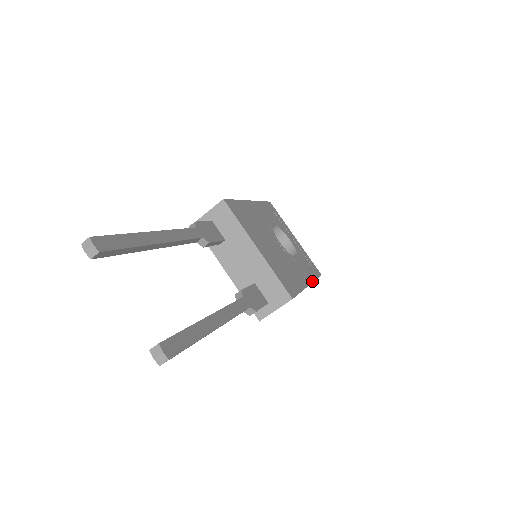
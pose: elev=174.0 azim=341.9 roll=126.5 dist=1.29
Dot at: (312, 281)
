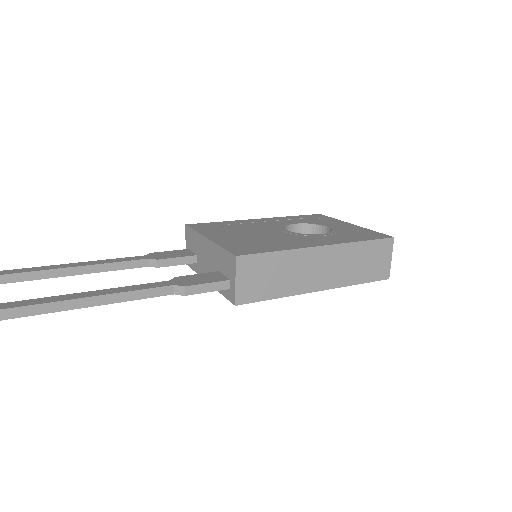
Dot at: (341, 243)
